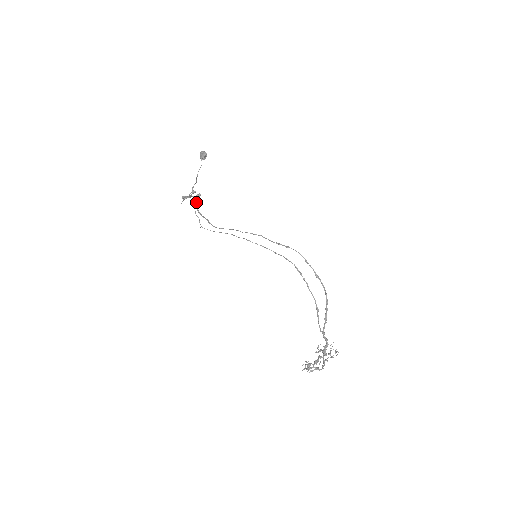
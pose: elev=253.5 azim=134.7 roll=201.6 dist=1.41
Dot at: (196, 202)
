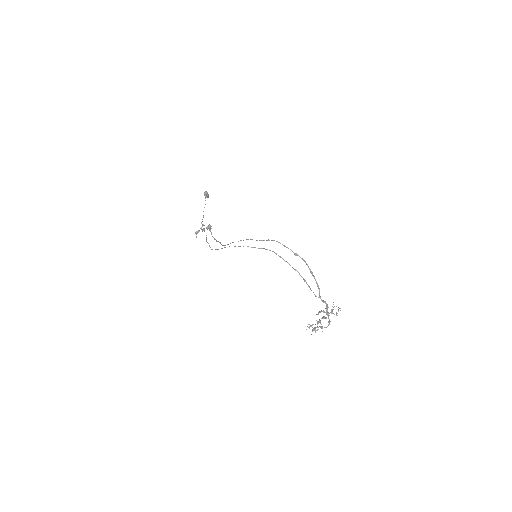
Dot at: occluded
